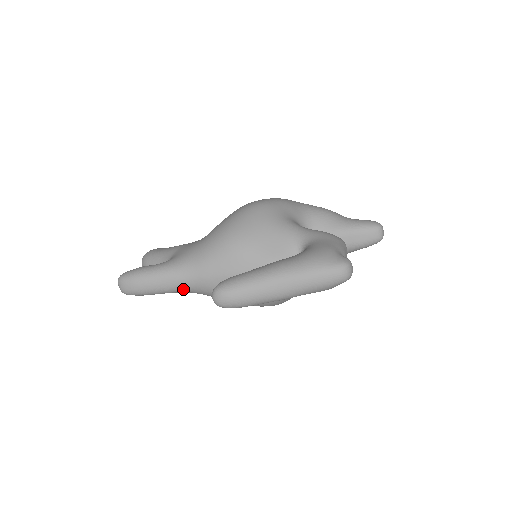
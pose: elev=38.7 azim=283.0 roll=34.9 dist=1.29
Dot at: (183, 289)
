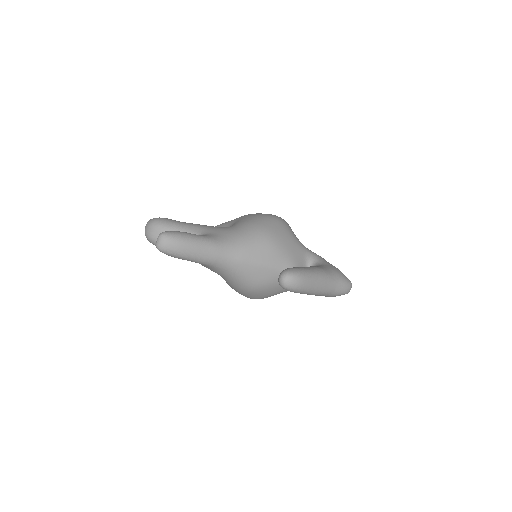
Dot at: (217, 264)
